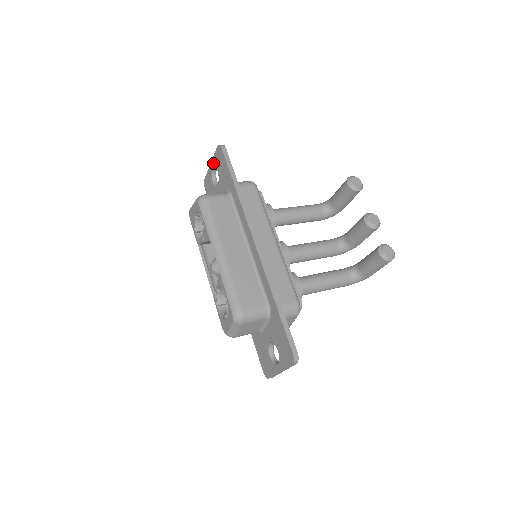
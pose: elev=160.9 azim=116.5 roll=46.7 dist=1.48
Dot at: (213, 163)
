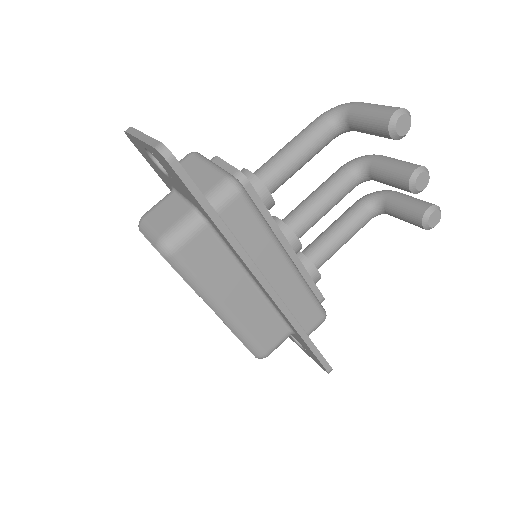
Dot at: (146, 148)
